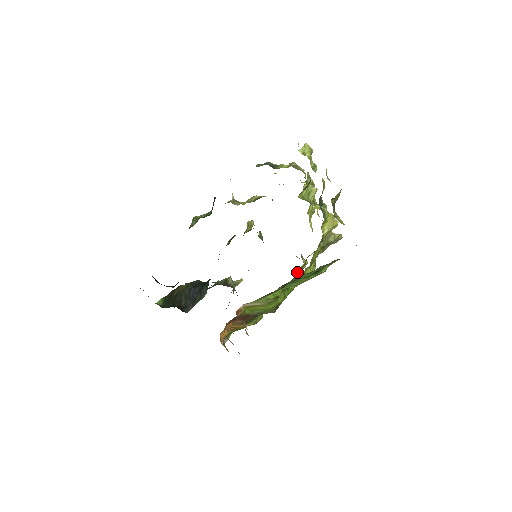
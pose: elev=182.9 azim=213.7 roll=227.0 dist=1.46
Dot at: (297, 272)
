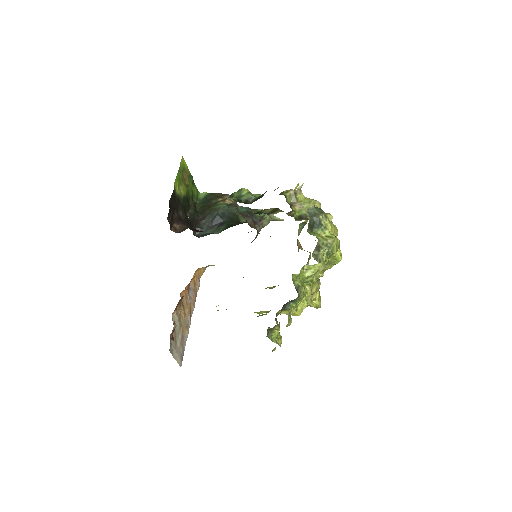
Dot at: occluded
